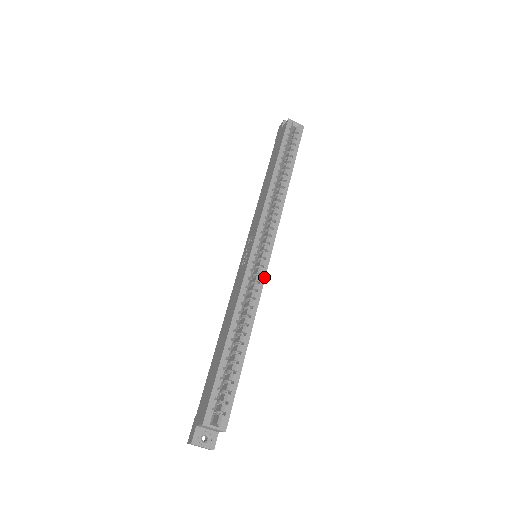
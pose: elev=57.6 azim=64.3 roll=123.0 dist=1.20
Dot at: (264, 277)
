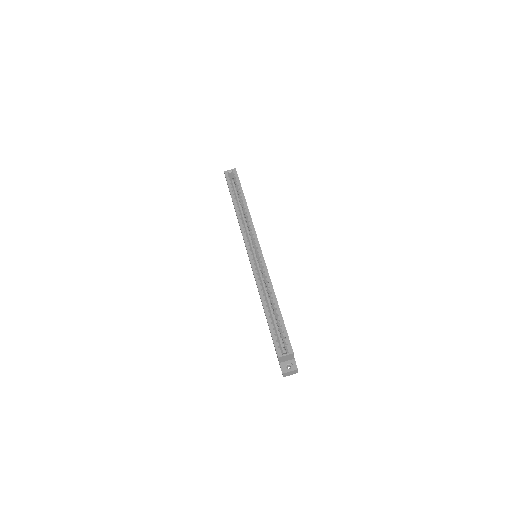
Dot at: (264, 262)
